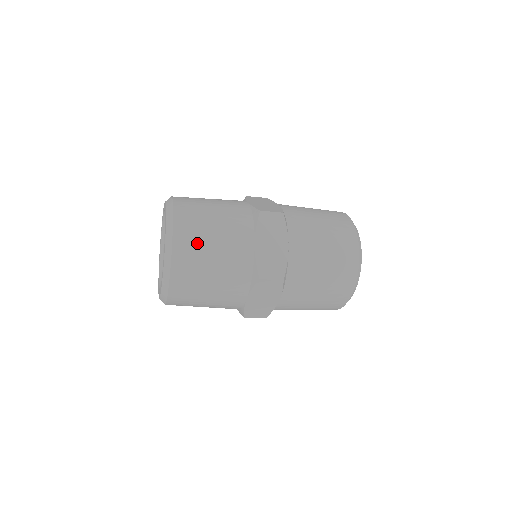
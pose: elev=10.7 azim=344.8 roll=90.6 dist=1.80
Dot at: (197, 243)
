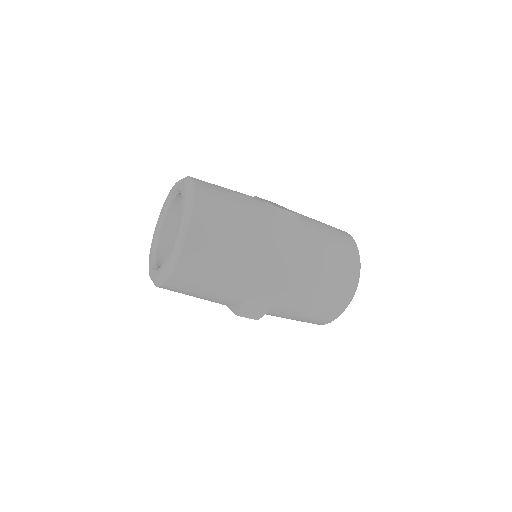
Dot at: (215, 224)
